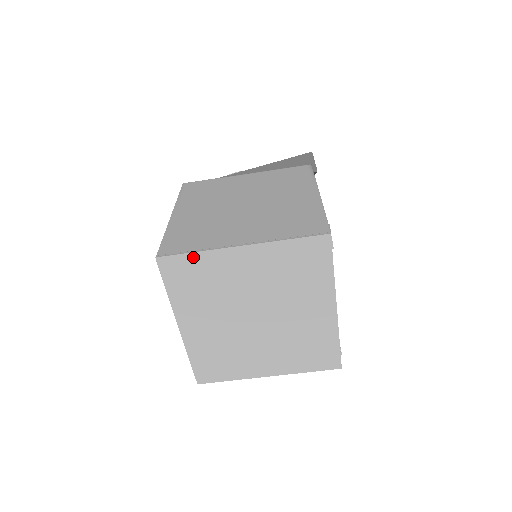
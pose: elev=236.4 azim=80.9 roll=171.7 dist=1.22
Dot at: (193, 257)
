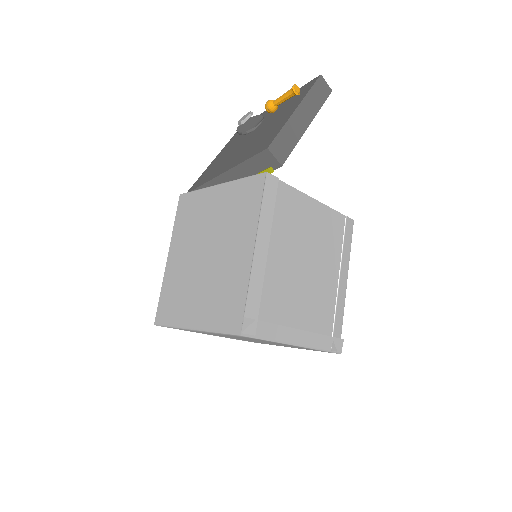
Dot at: occluded
